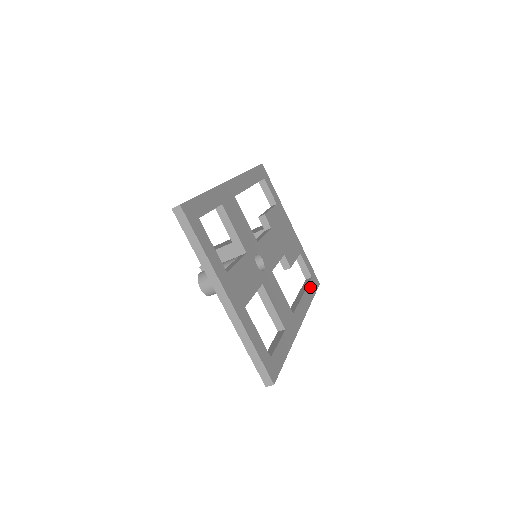
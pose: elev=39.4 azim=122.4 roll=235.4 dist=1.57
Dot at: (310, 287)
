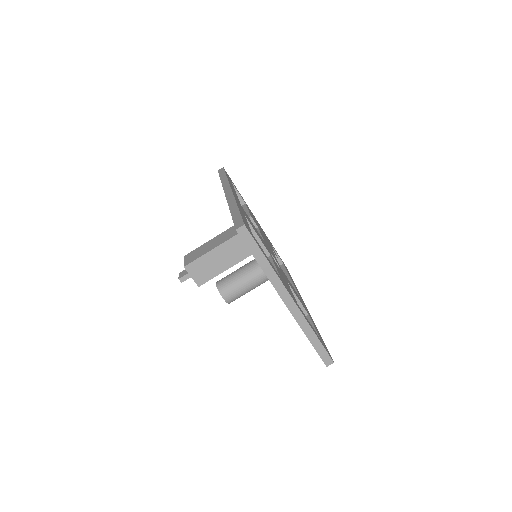
Dot at: occluded
